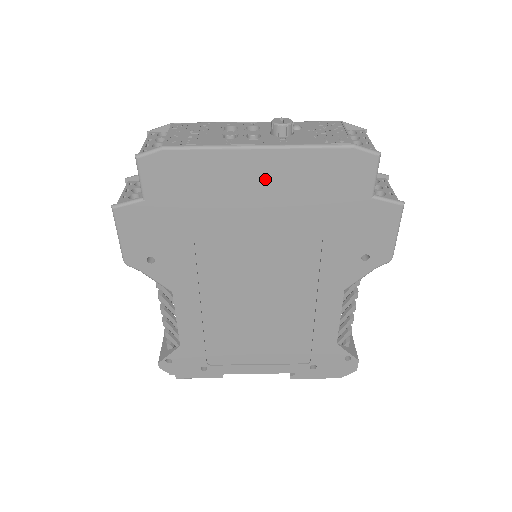
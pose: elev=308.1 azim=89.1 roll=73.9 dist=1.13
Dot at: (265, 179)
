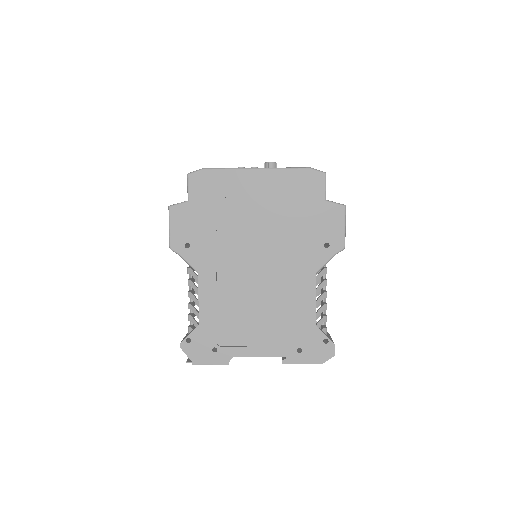
Dot at: (260, 188)
